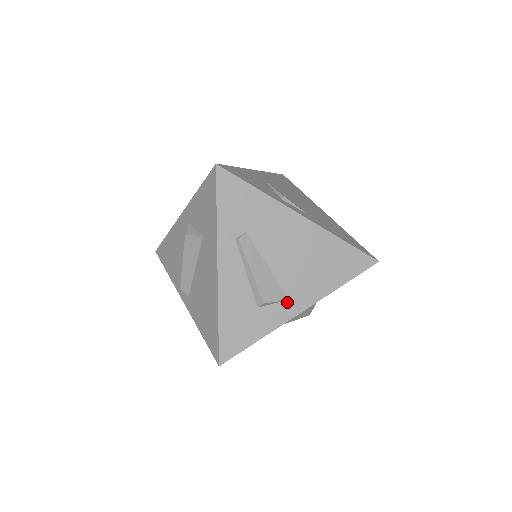
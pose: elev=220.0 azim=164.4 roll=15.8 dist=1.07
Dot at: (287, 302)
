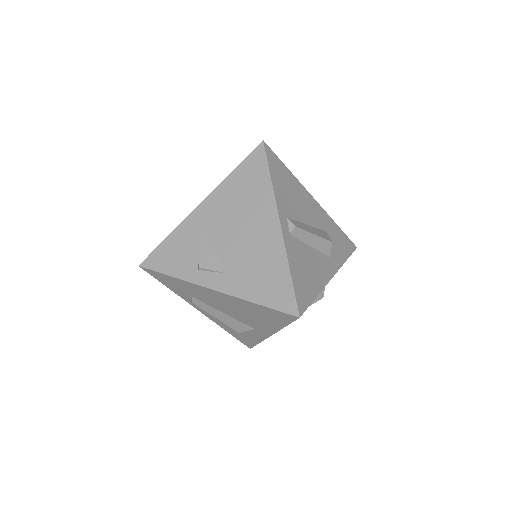
Dot at: (256, 330)
